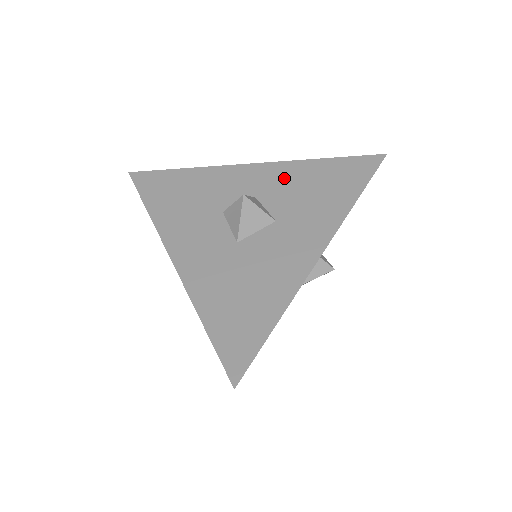
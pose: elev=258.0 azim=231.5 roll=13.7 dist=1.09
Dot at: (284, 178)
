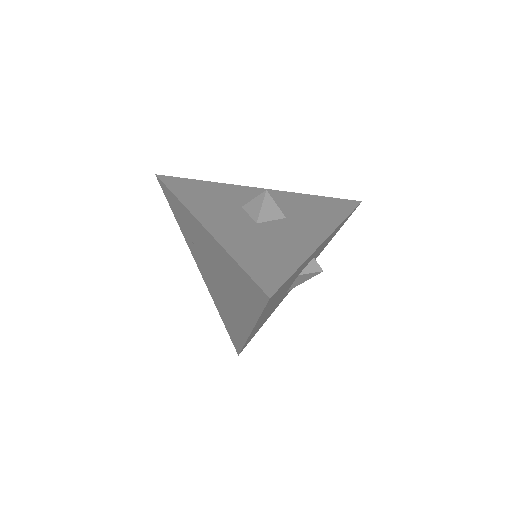
Dot at: (288, 199)
